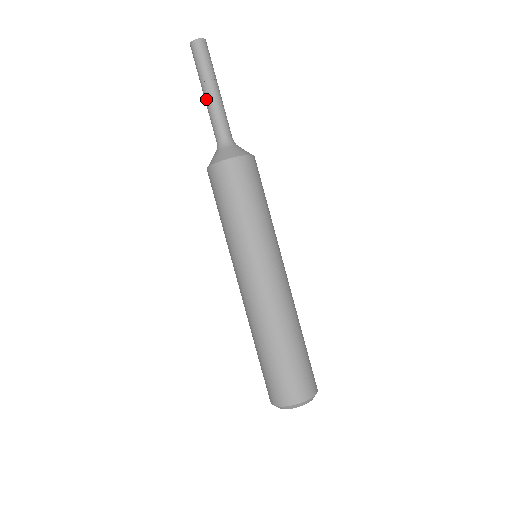
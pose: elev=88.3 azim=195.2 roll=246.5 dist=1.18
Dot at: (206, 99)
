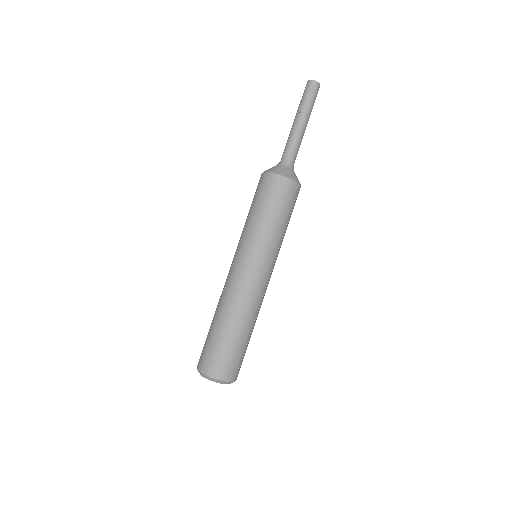
Dot at: (294, 125)
